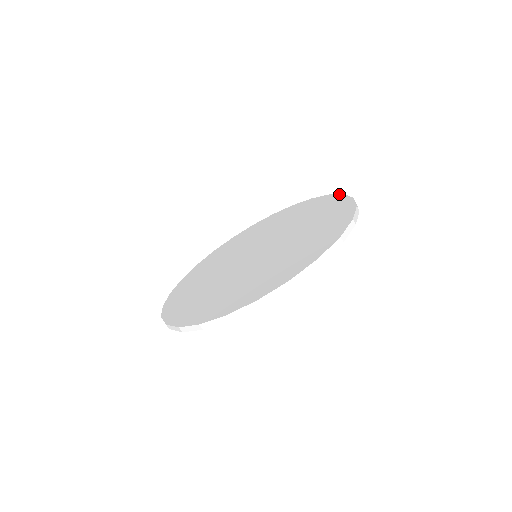
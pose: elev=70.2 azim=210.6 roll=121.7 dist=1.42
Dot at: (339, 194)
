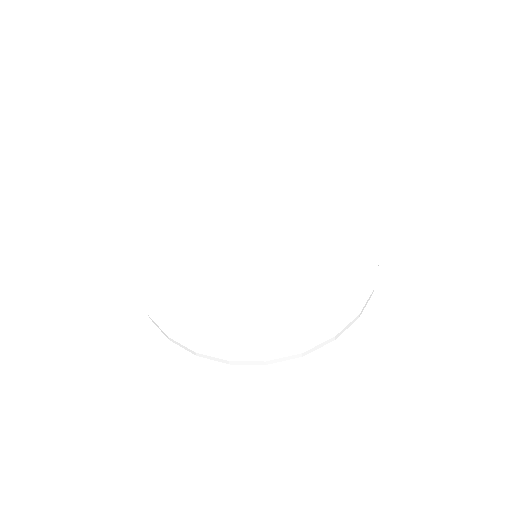
Dot at: occluded
